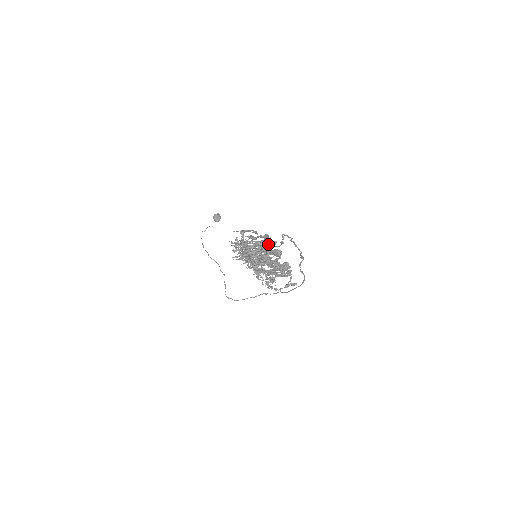
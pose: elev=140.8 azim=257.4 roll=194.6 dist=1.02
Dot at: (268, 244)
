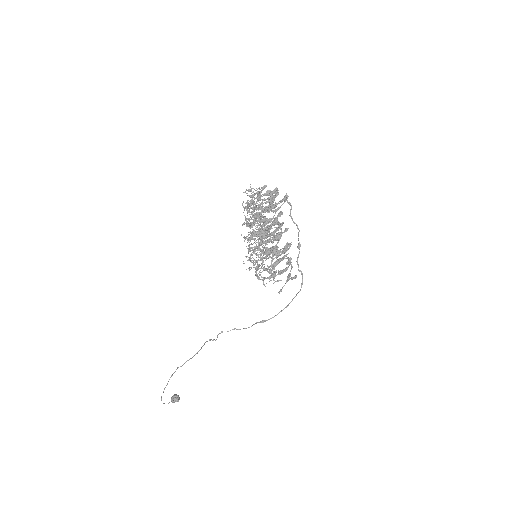
Dot at: (276, 194)
